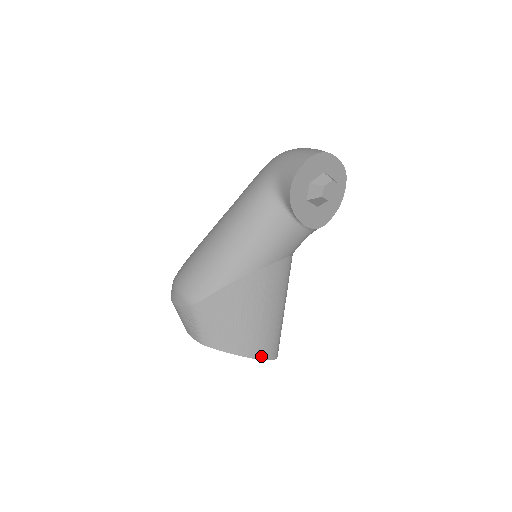
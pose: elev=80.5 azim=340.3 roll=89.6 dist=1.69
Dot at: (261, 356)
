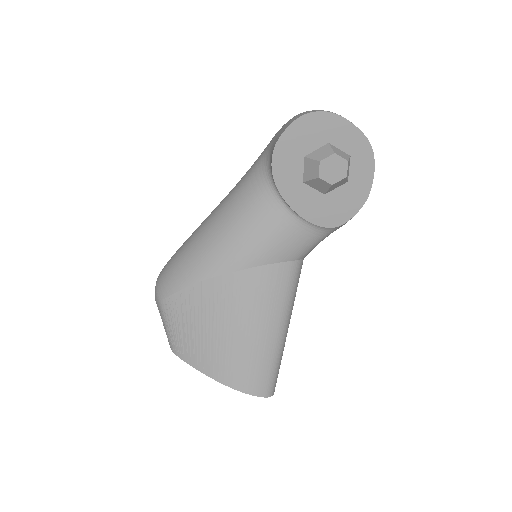
Dot at: (240, 387)
